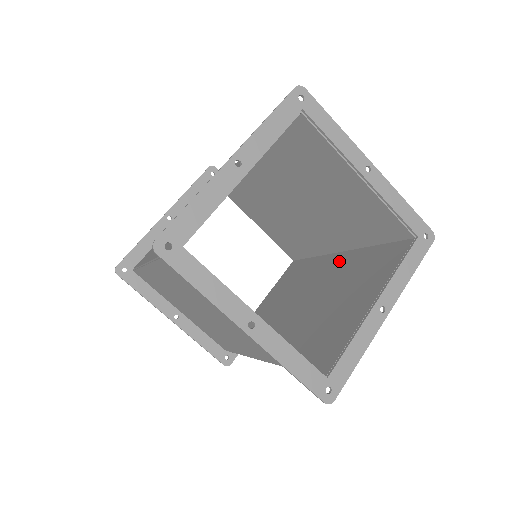
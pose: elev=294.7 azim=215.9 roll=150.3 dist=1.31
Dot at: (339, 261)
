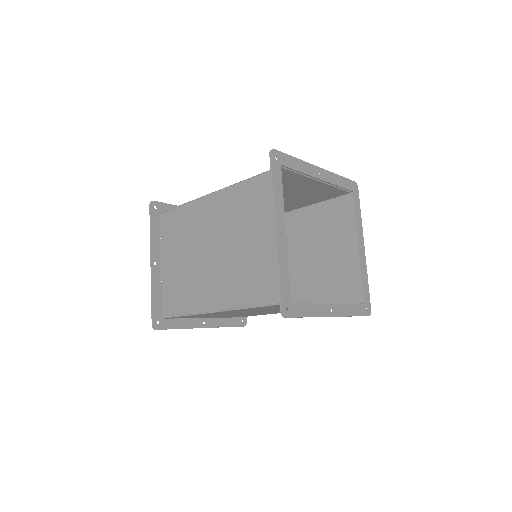
Dot at: (292, 221)
